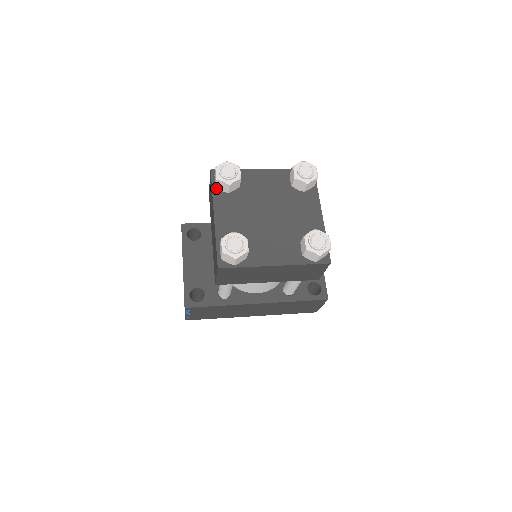
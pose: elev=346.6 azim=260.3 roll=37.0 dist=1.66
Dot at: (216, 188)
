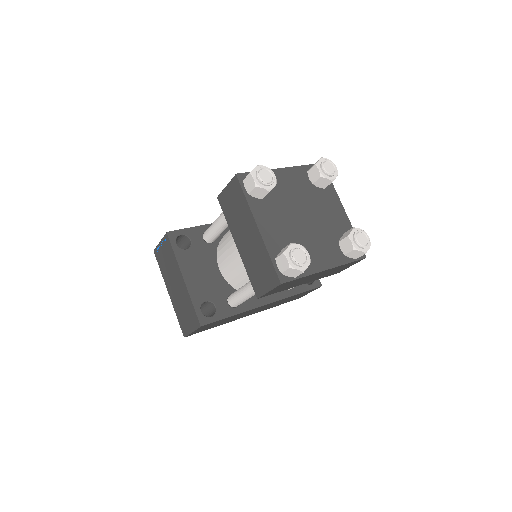
Dot at: (249, 195)
